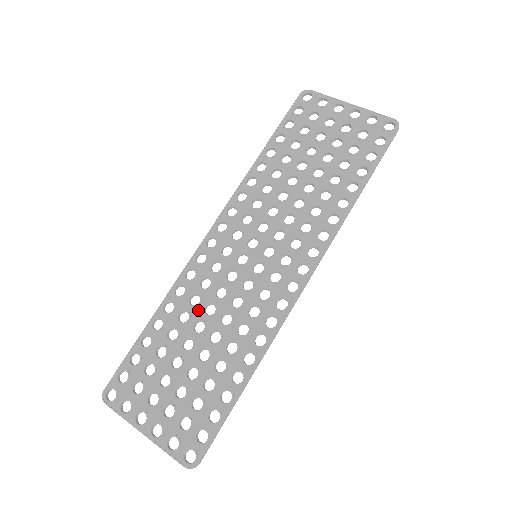
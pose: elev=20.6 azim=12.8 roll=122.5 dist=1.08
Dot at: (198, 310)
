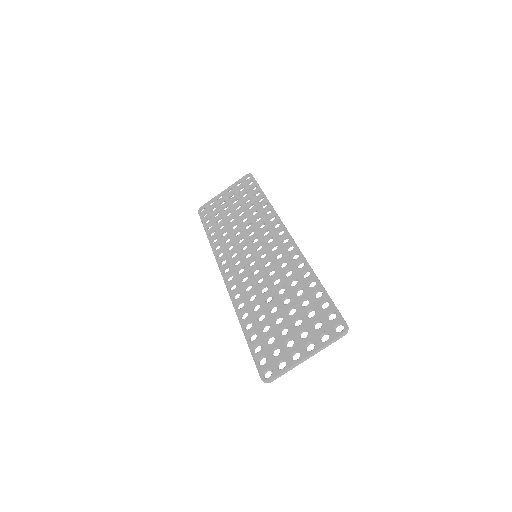
Dot at: (259, 297)
